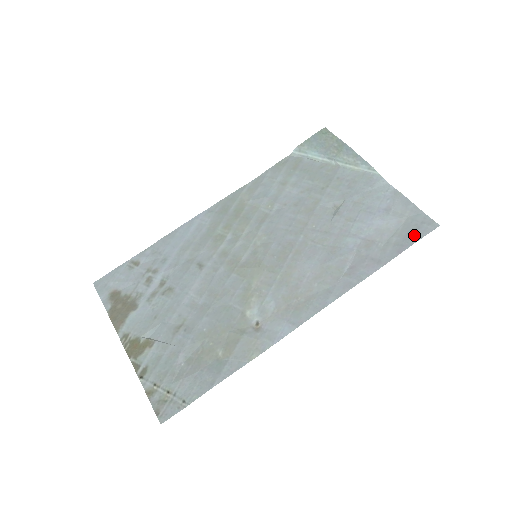
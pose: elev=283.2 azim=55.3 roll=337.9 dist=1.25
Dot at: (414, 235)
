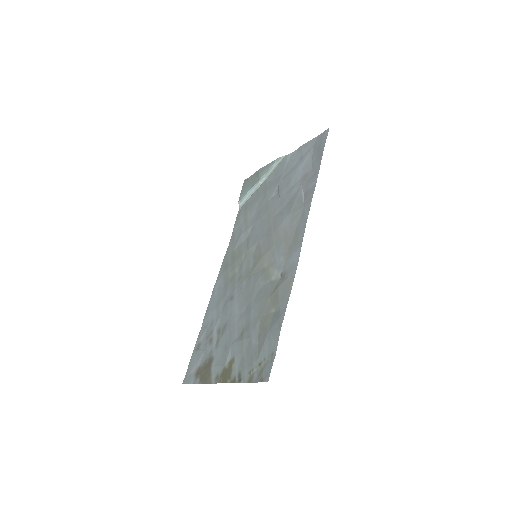
Dot at: (321, 146)
